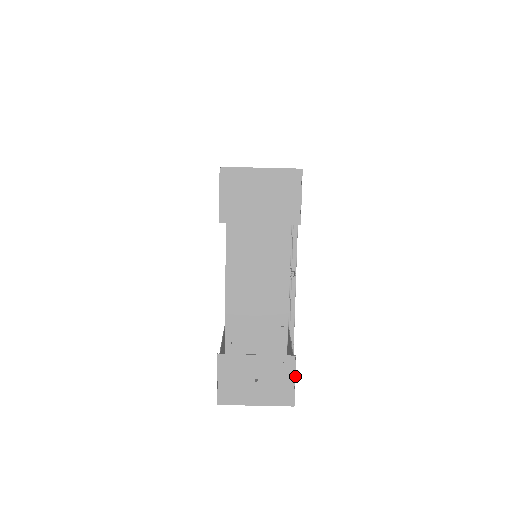
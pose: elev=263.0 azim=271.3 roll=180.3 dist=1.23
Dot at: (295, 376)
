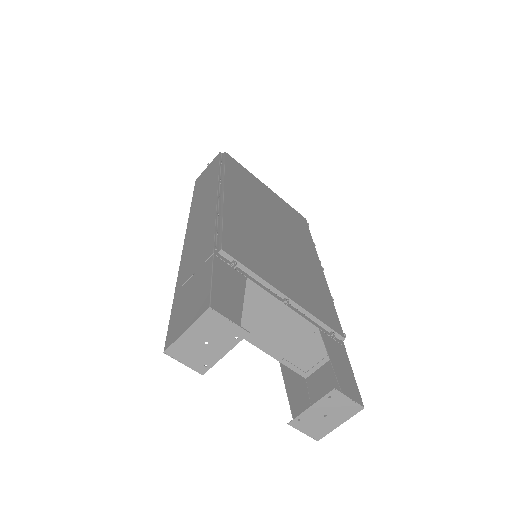
Dot at: (346, 396)
